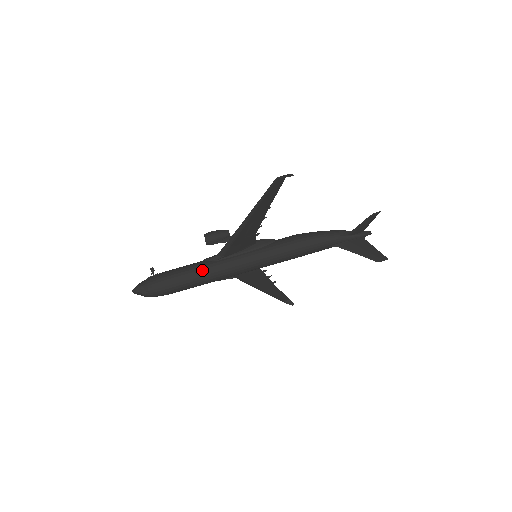
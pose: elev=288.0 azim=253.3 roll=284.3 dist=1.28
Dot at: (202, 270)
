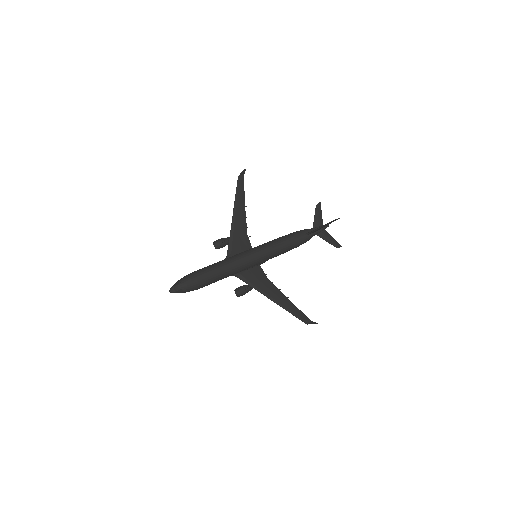
Dot at: (218, 262)
